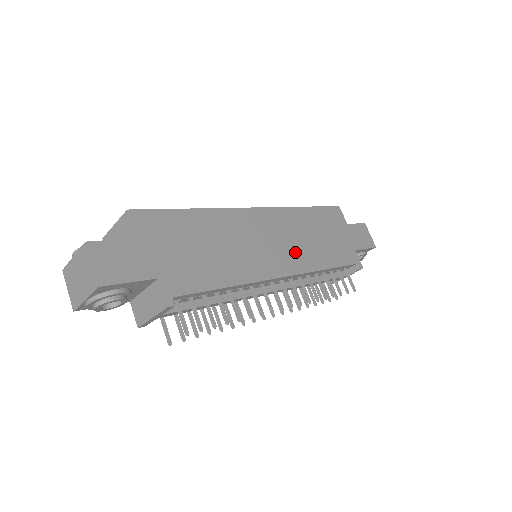
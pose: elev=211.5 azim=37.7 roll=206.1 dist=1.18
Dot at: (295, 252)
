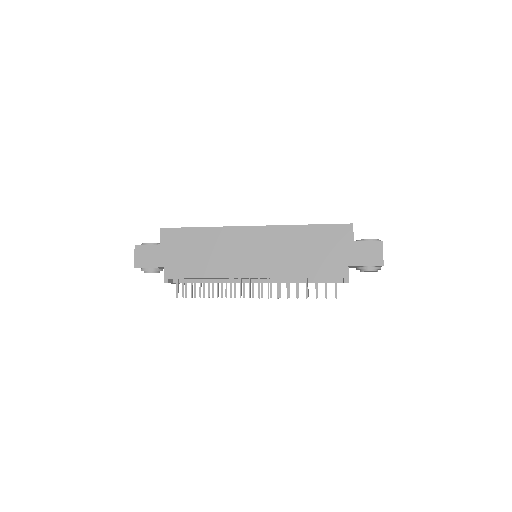
Dot at: (273, 261)
